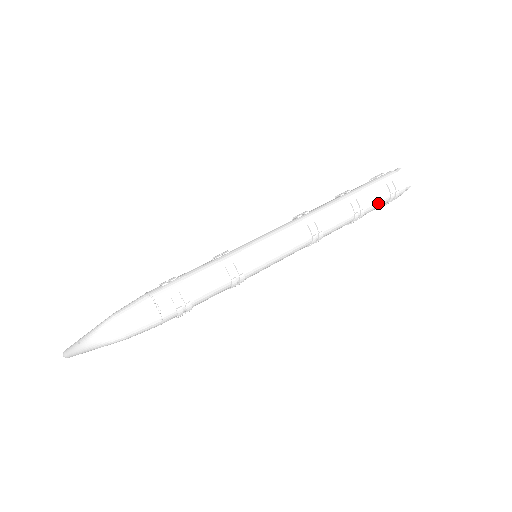
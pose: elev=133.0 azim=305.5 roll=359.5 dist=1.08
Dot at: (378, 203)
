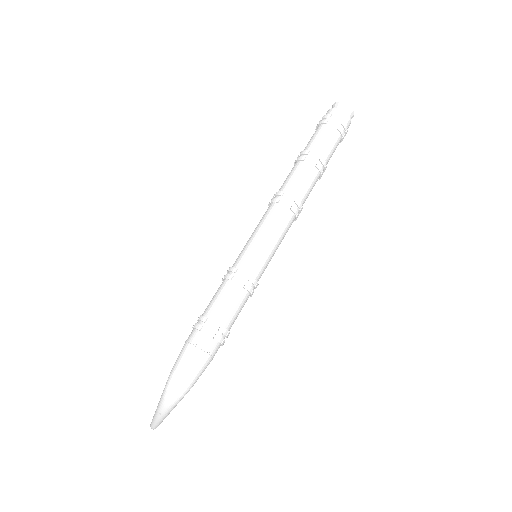
Dot at: (334, 151)
